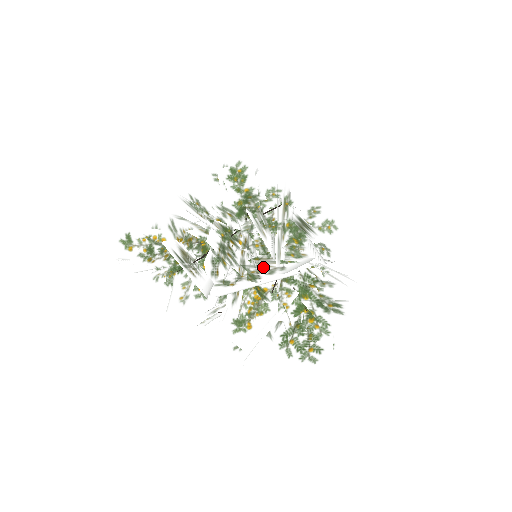
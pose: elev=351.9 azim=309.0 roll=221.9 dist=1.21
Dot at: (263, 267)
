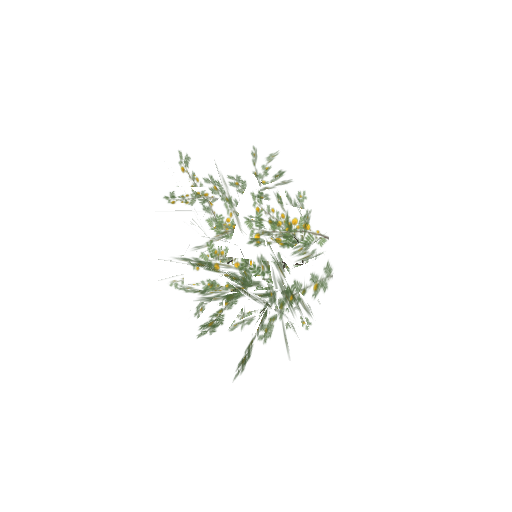
Dot at: (233, 225)
